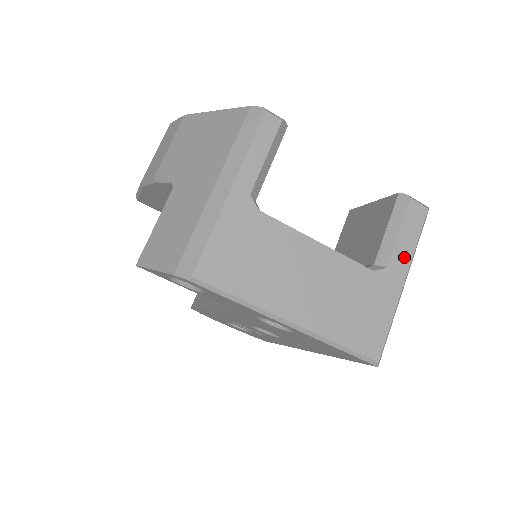
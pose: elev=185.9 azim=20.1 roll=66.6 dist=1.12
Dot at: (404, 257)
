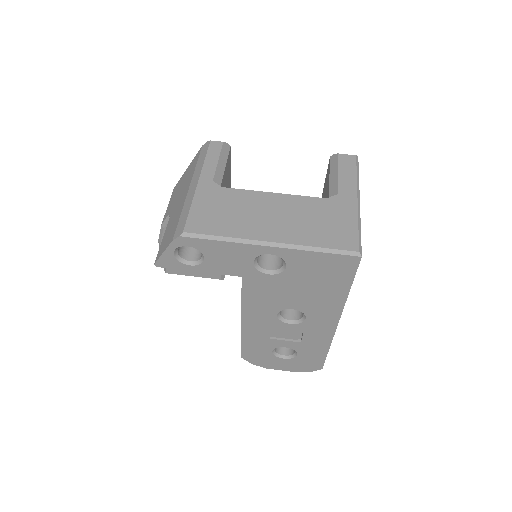
Dot at: (349, 185)
